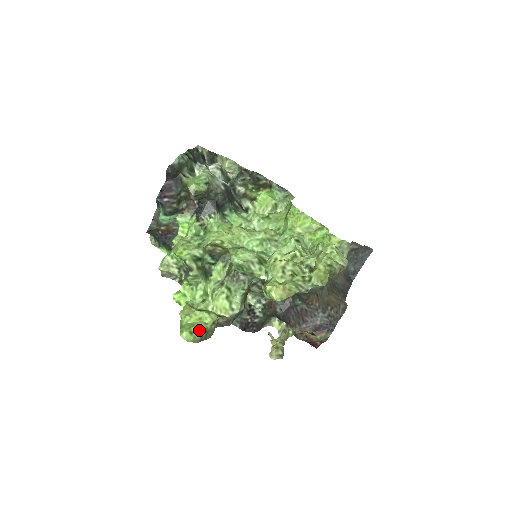
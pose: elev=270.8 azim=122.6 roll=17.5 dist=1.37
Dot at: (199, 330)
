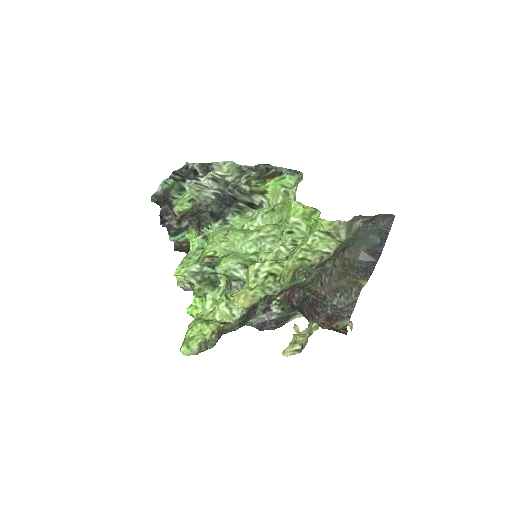
Dot at: (196, 343)
